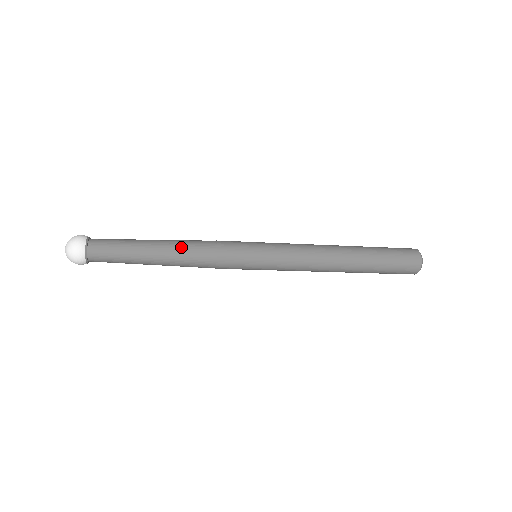
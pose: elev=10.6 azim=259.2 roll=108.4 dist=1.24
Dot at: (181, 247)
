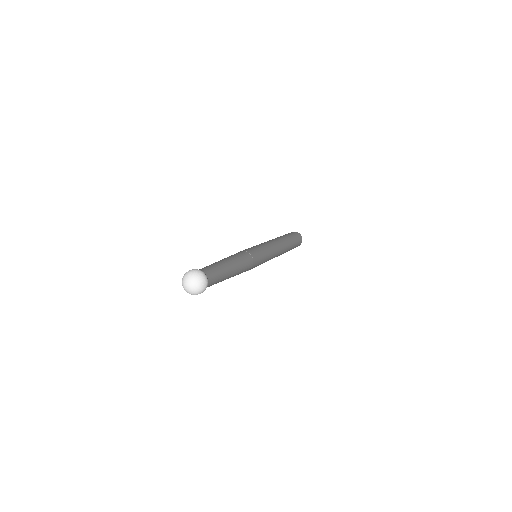
Dot at: (242, 264)
